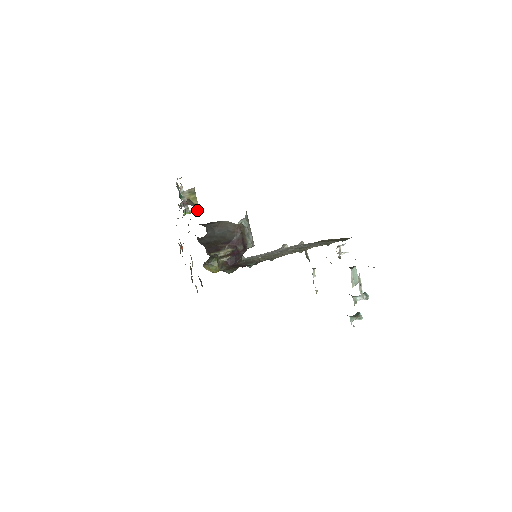
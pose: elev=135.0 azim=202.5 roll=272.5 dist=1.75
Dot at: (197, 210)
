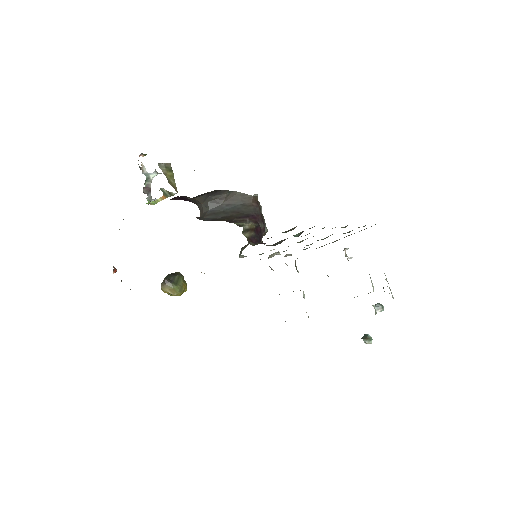
Dot at: (176, 191)
